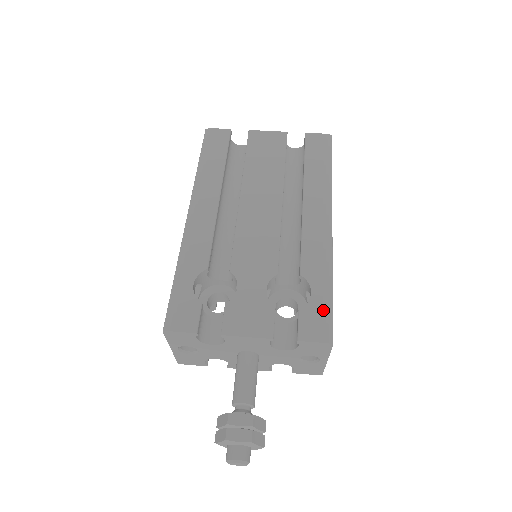
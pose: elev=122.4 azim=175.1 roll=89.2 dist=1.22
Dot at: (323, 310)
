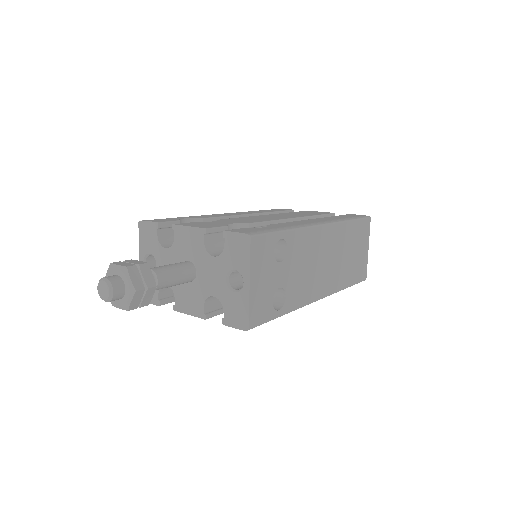
Dot at: (263, 230)
